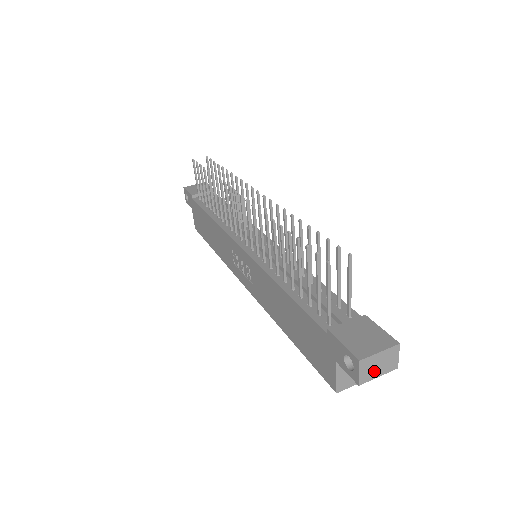
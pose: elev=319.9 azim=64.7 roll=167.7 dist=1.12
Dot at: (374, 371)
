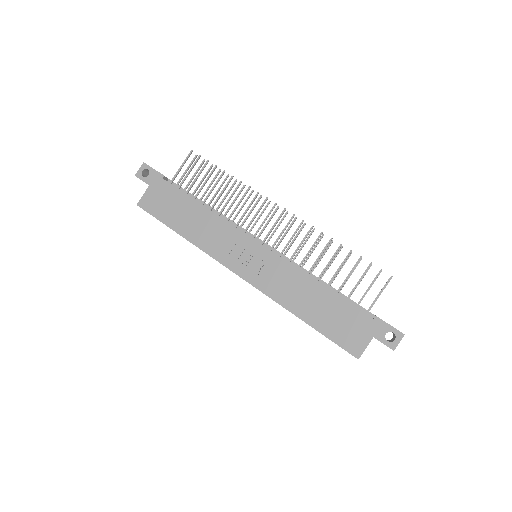
Dot at: occluded
